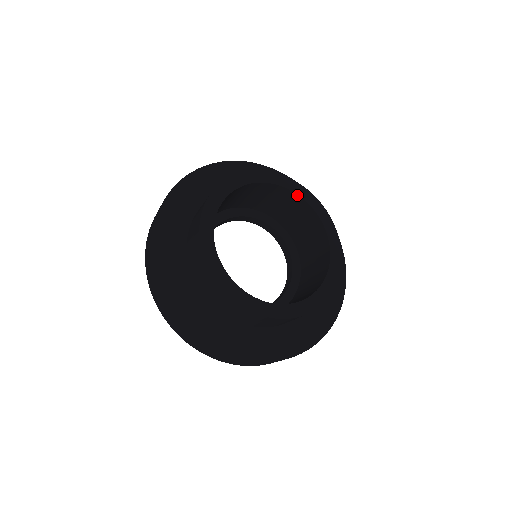
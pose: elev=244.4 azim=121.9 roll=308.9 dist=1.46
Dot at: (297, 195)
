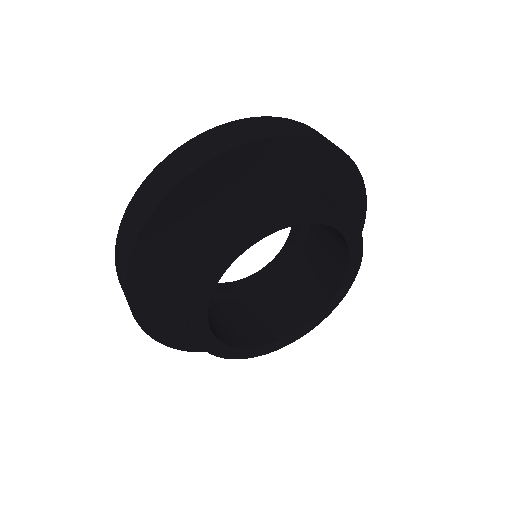
Dot at: (343, 237)
